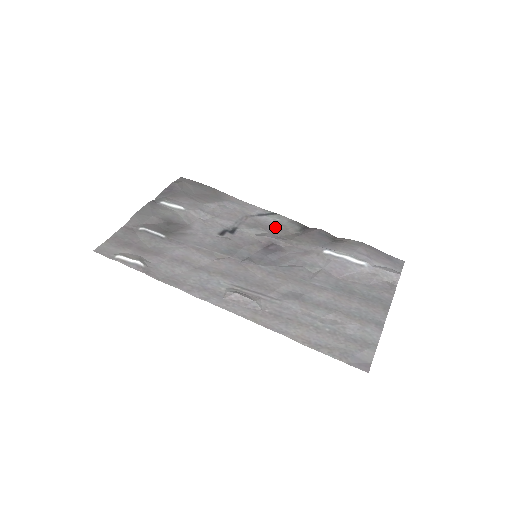
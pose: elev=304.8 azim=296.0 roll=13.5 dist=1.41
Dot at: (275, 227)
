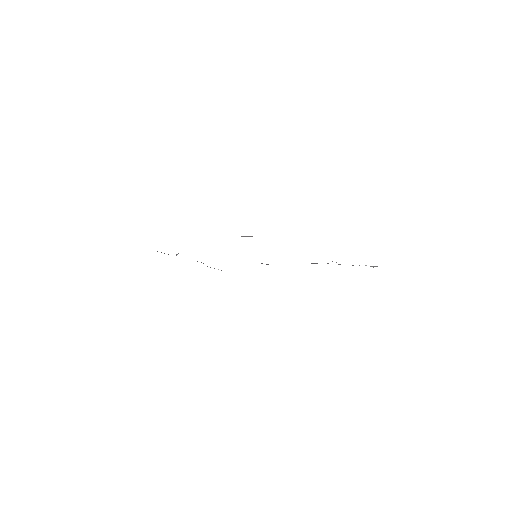
Dot at: occluded
